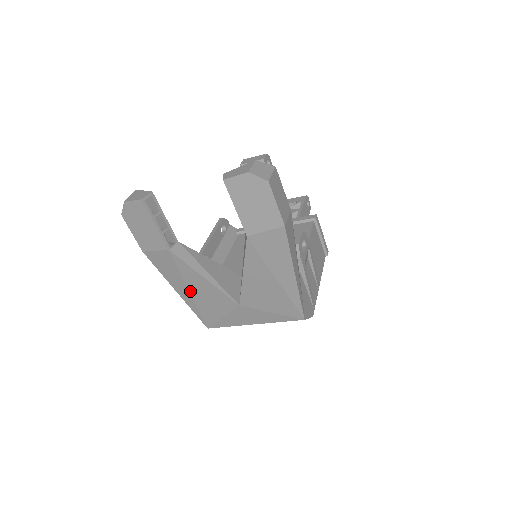
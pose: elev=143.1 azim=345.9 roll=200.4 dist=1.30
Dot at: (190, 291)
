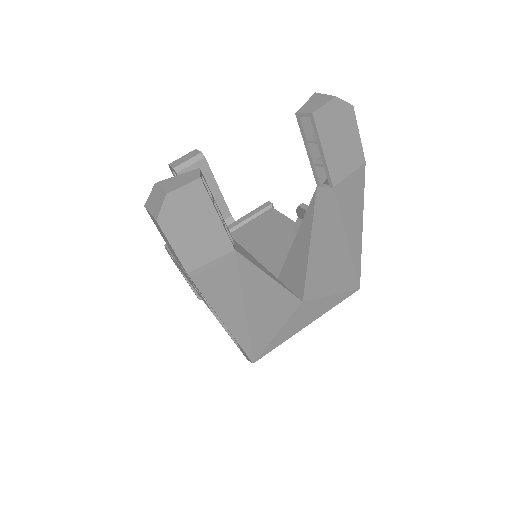
Dot at: (246, 310)
